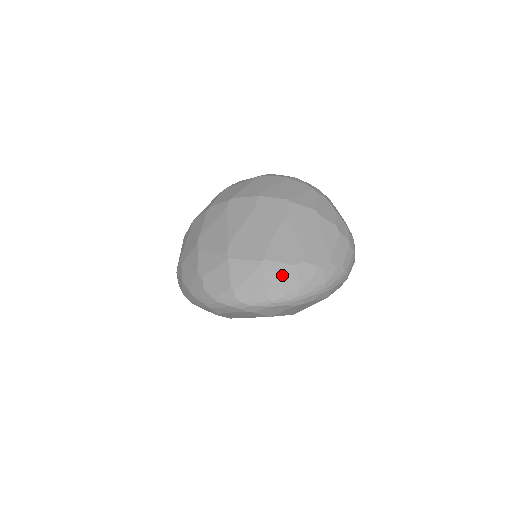
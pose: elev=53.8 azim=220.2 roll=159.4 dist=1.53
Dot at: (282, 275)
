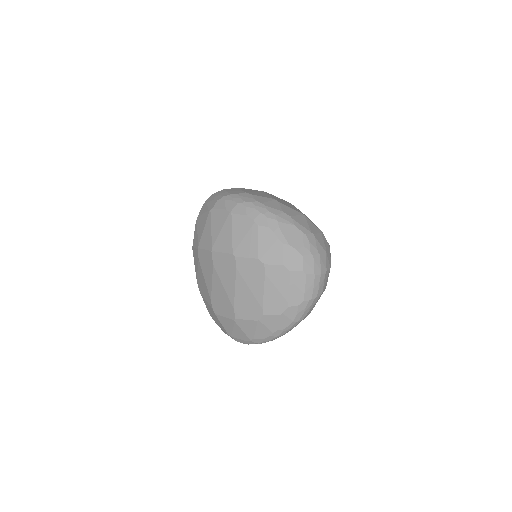
Dot at: (254, 328)
